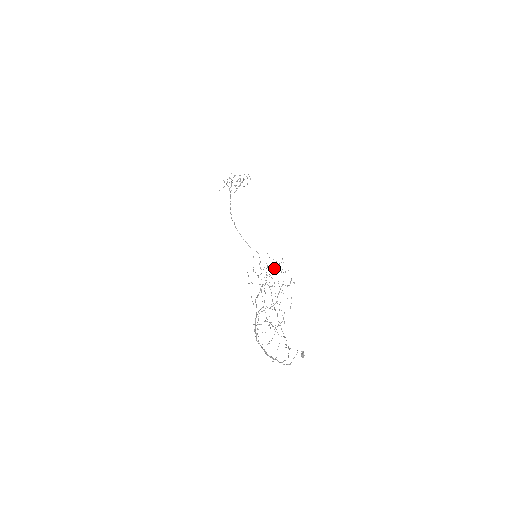
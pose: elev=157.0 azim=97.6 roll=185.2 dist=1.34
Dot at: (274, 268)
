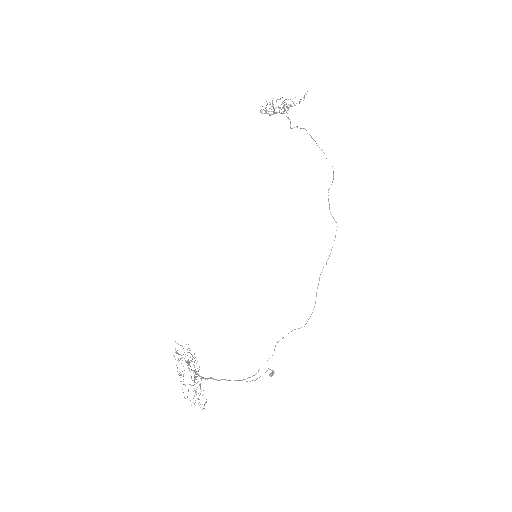
Dot at: (188, 362)
